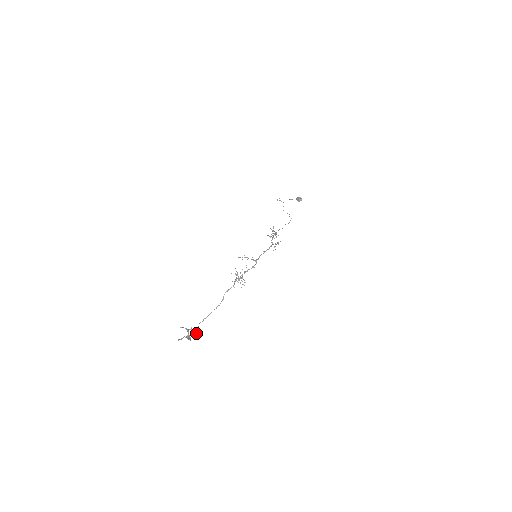
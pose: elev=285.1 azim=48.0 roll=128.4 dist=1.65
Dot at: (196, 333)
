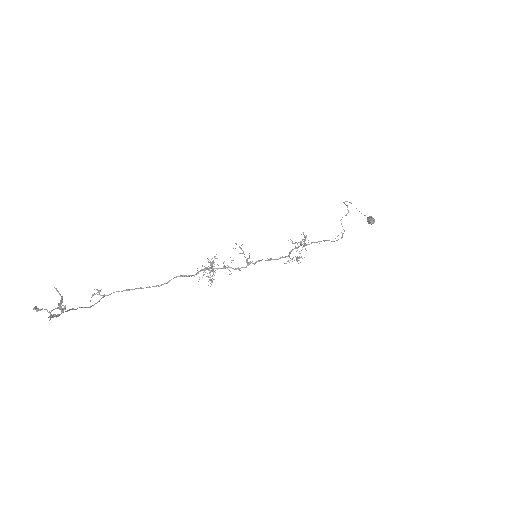
Dot at: (96, 303)
